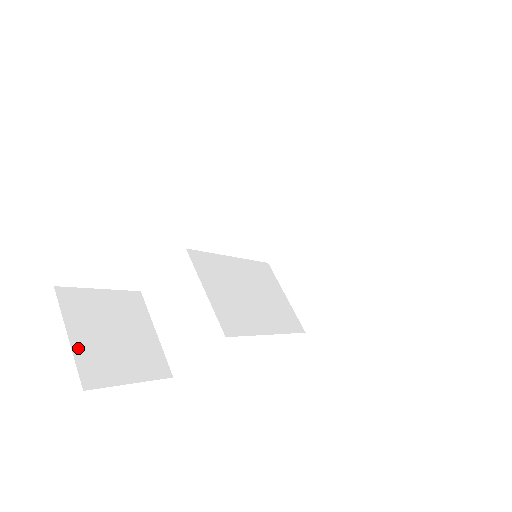
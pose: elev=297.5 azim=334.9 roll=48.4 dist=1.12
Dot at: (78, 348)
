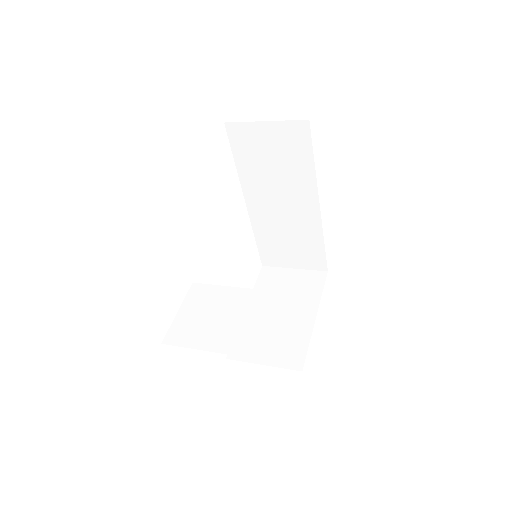
Dot at: occluded
